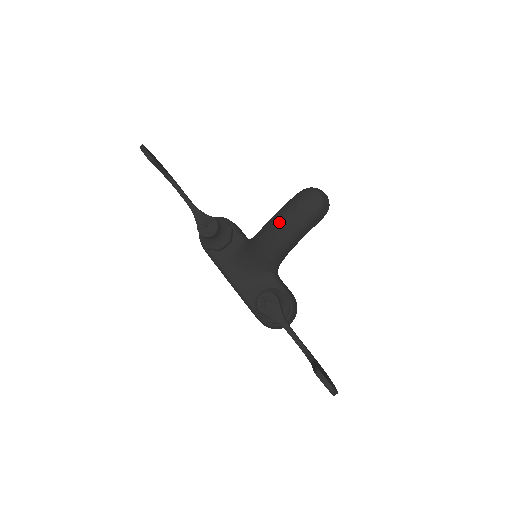
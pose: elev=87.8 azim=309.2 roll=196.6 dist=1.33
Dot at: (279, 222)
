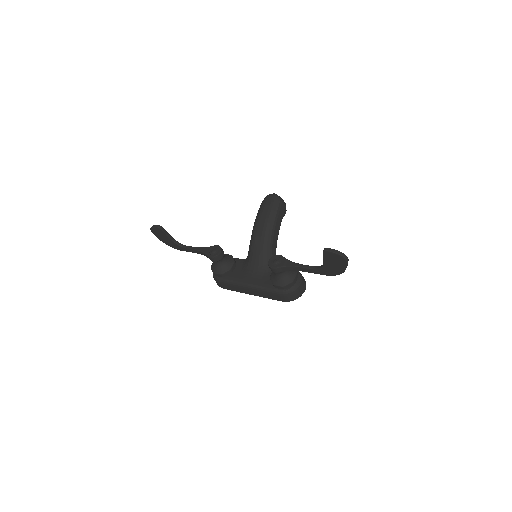
Dot at: (258, 222)
